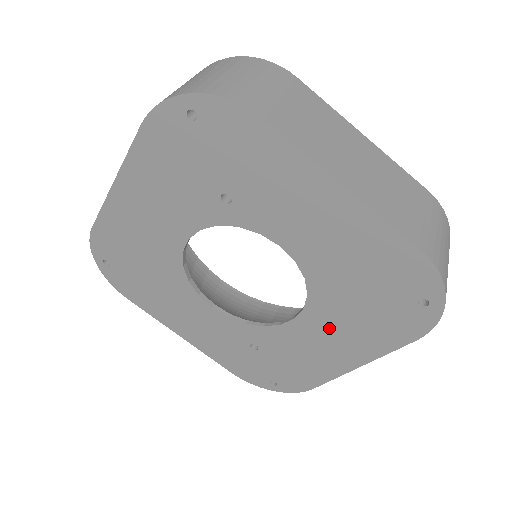
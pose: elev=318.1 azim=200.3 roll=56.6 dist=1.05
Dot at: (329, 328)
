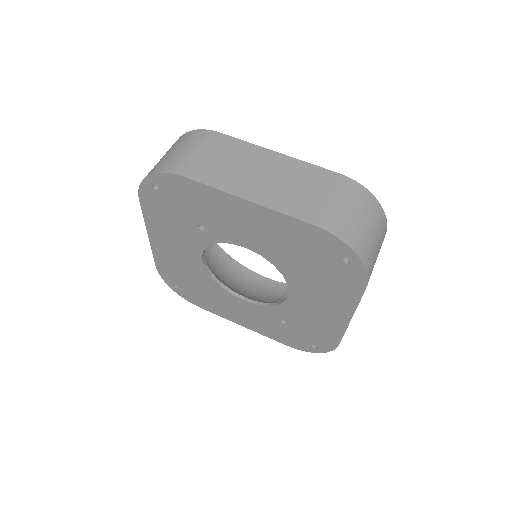
Dot at: (312, 295)
